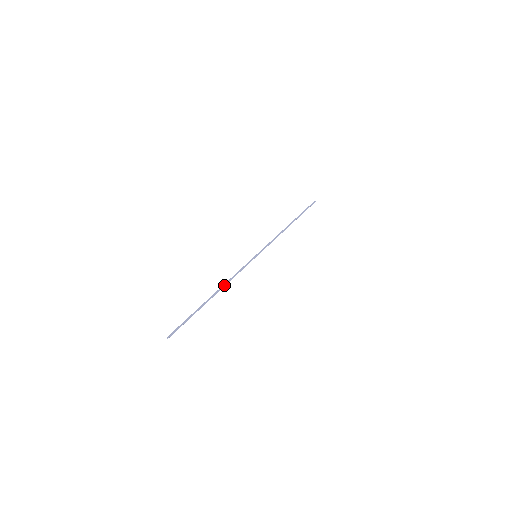
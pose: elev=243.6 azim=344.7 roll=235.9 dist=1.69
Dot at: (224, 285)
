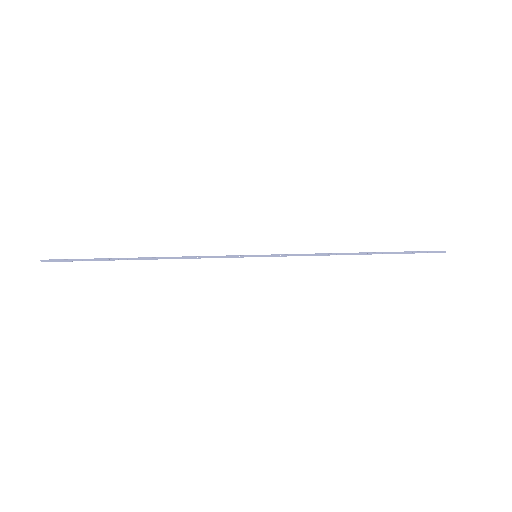
Dot at: (171, 257)
